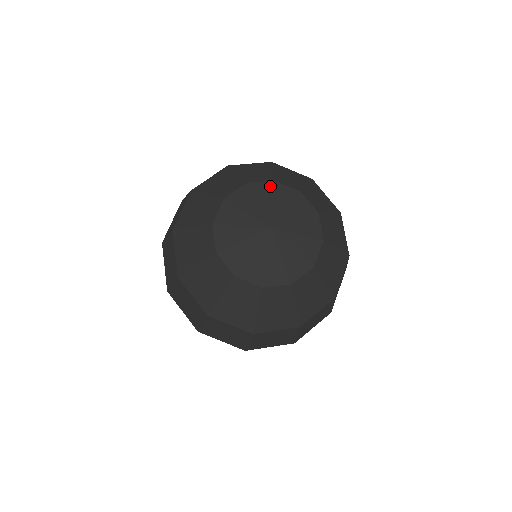
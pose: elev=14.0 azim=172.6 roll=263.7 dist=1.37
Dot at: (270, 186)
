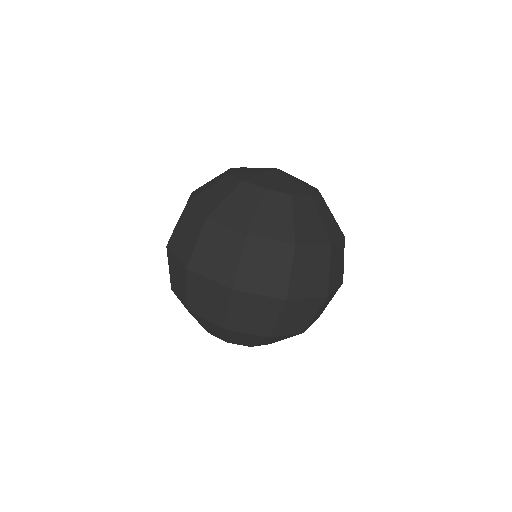
Dot at: (244, 167)
